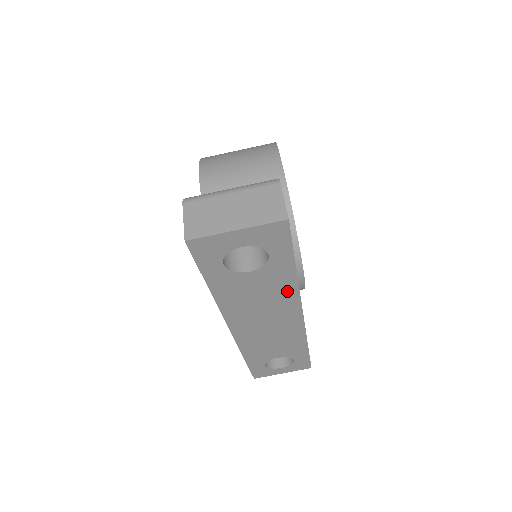
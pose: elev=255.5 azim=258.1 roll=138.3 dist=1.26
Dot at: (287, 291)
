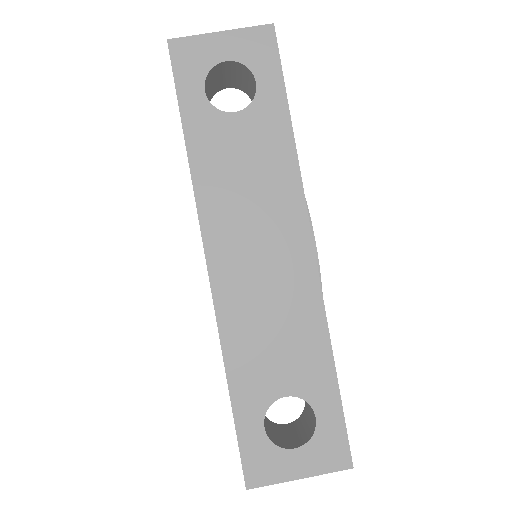
Dot at: (284, 169)
